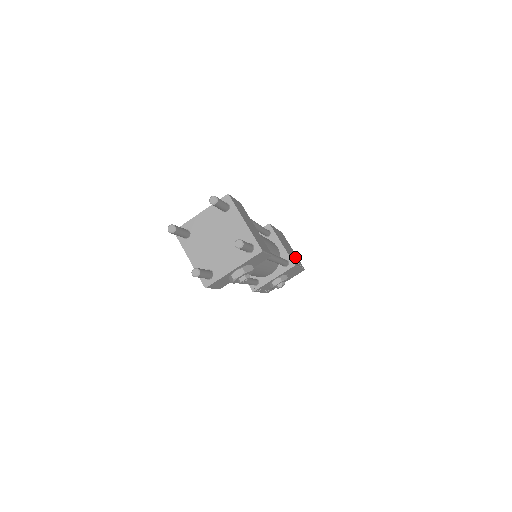
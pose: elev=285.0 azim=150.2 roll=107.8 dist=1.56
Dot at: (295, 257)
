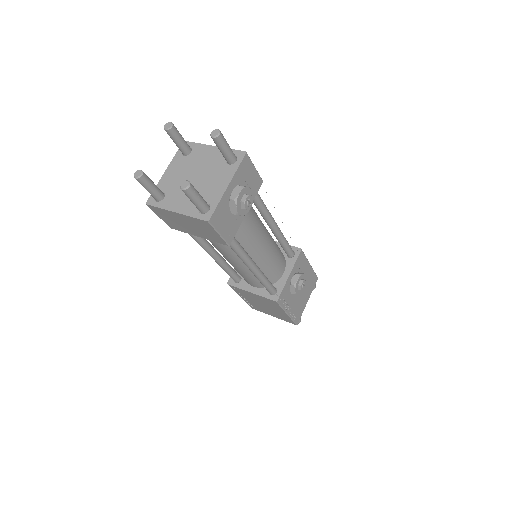
Dot at: occluded
